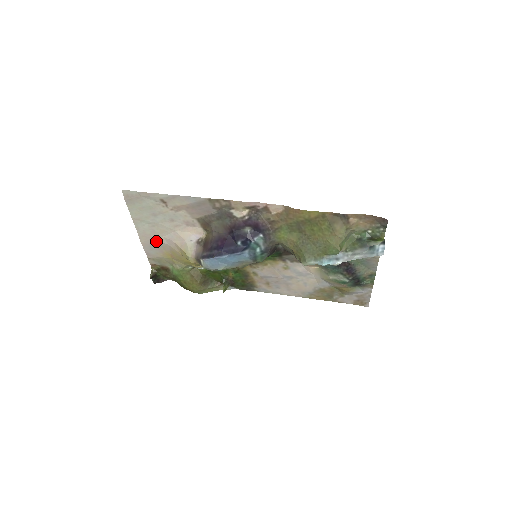
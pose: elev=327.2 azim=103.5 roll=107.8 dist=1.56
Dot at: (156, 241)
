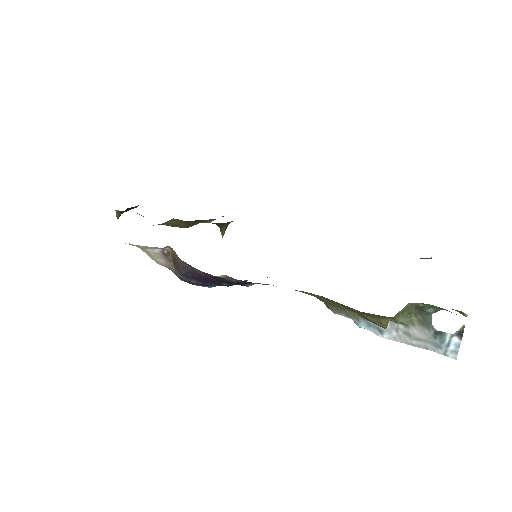
Dot at: occluded
